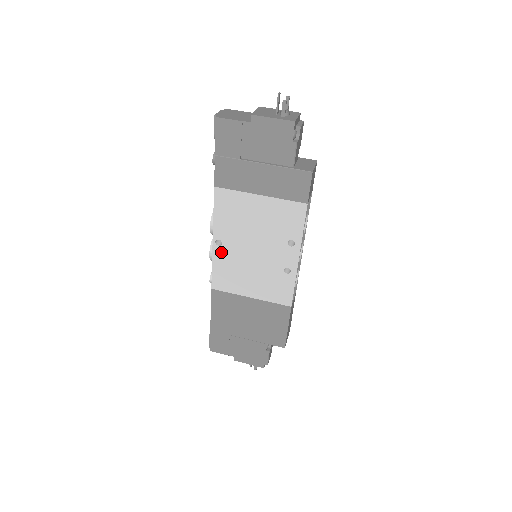
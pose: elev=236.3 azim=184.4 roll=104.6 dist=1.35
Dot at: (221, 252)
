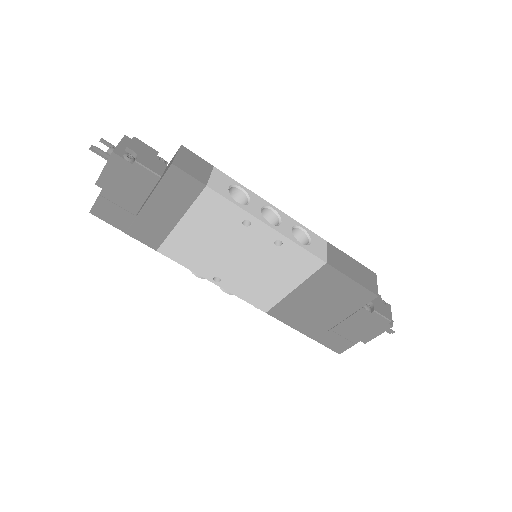
Dot at: (228, 284)
